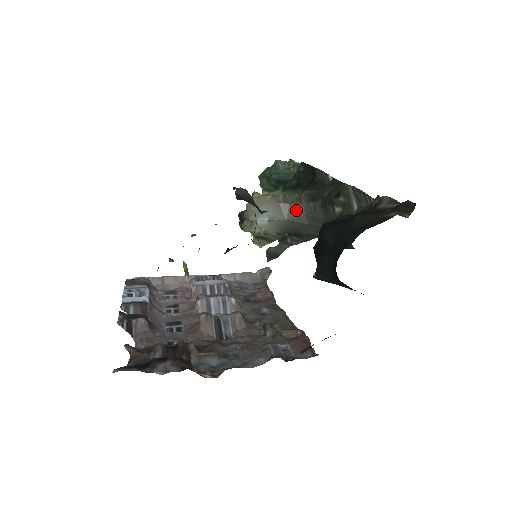
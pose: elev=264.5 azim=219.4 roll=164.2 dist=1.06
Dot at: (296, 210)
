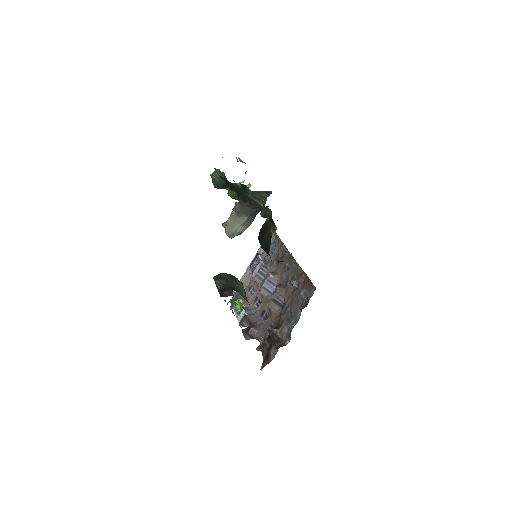
Dot at: (246, 211)
